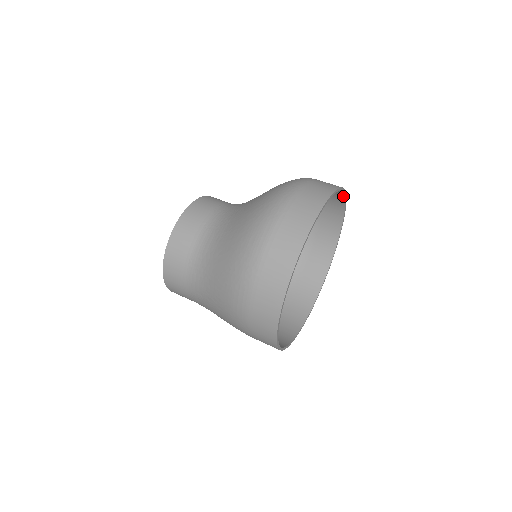
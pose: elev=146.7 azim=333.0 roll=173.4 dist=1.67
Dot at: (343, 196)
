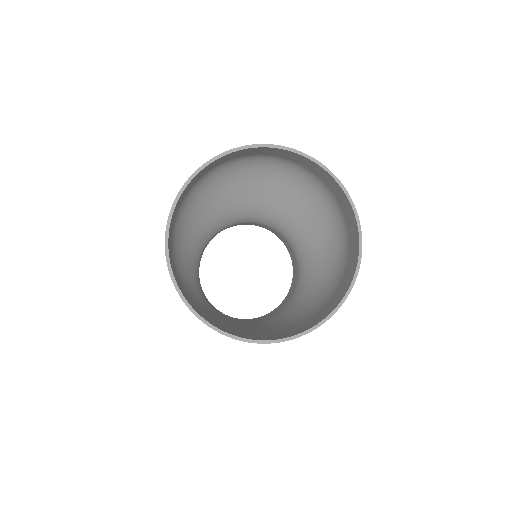
Dot at: (337, 183)
